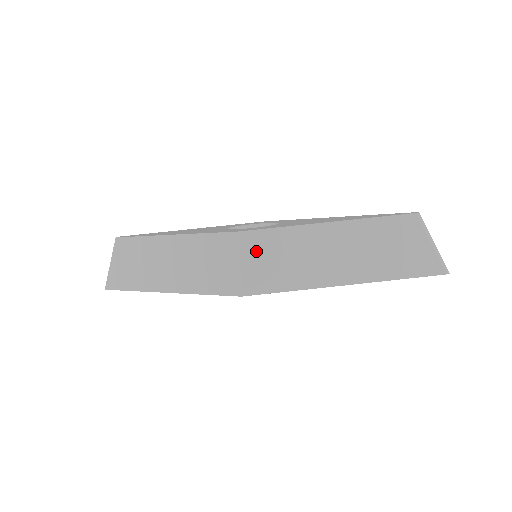
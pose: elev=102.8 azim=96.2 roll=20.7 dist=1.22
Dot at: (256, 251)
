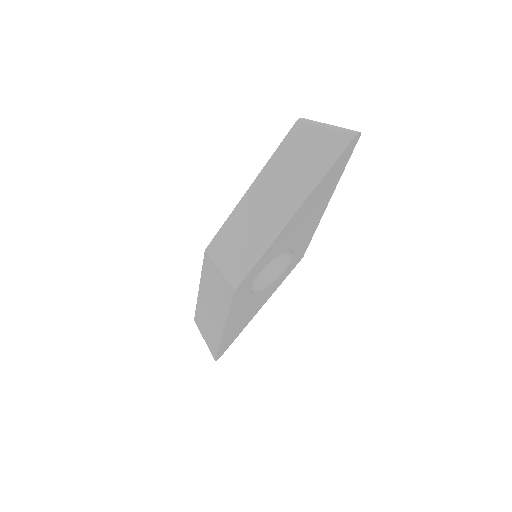
Dot at: (223, 252)
